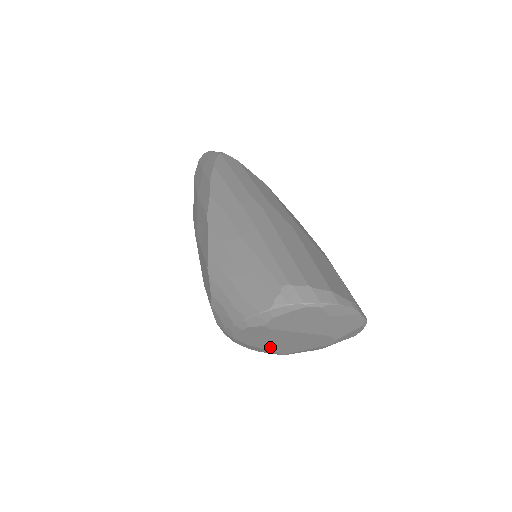
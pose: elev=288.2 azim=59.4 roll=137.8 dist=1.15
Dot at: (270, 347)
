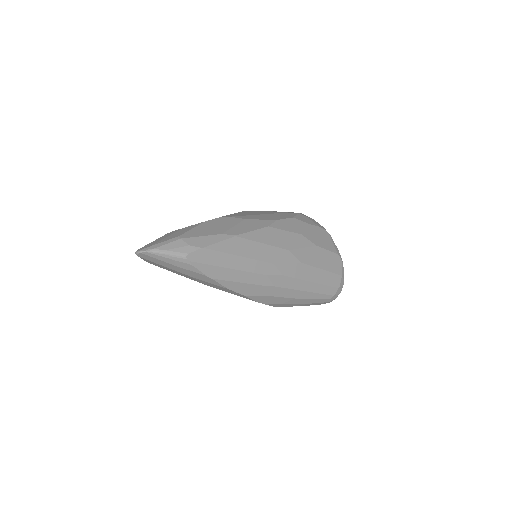
Dot at: occluded
